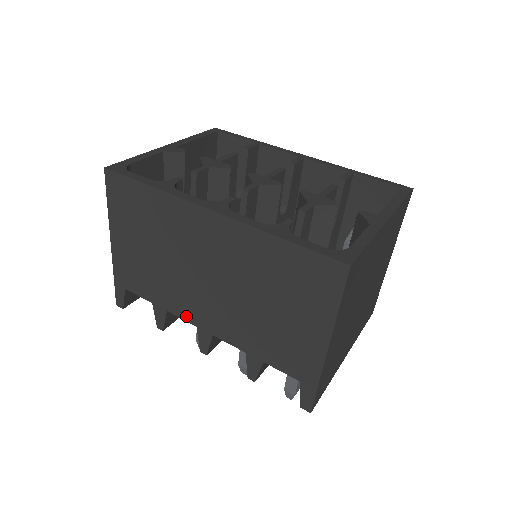
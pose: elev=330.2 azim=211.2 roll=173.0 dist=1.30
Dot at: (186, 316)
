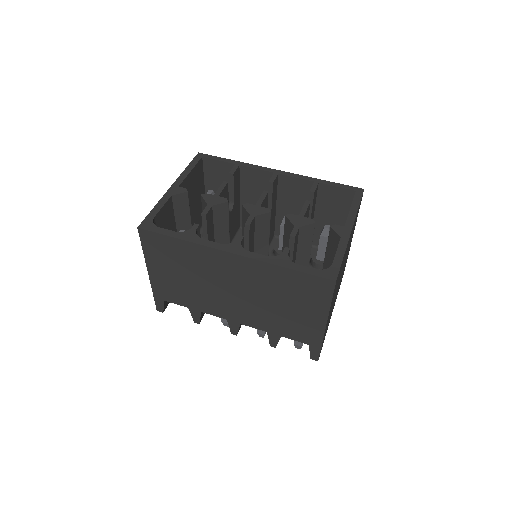
Dot at: (218, 314)
